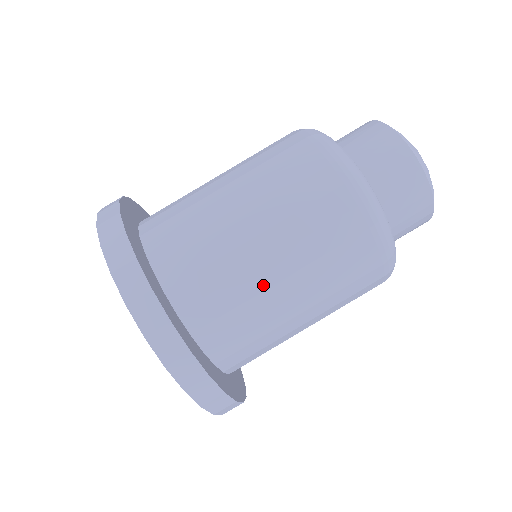
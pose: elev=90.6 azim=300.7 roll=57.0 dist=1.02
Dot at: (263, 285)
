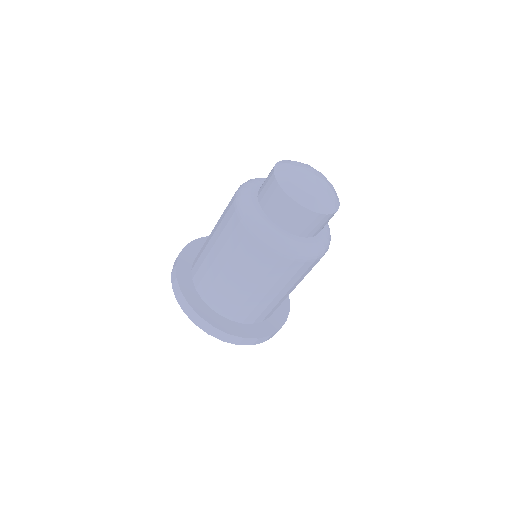
Dot at: occluded
